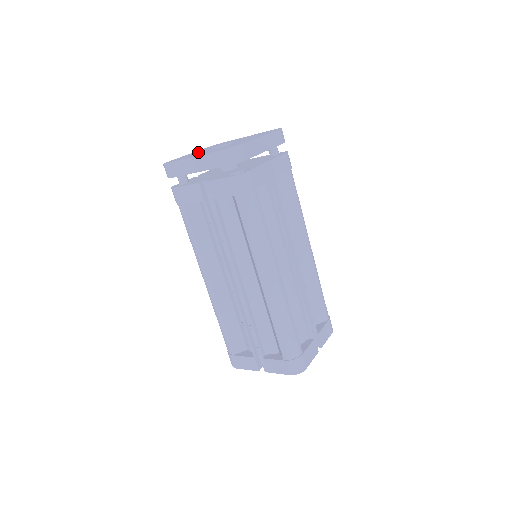
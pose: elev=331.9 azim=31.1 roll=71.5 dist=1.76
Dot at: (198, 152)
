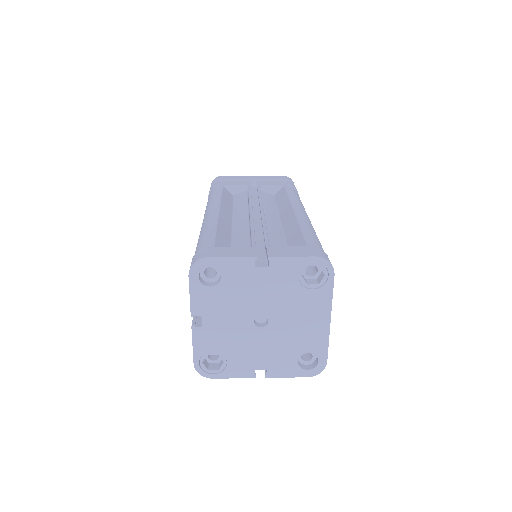
Dot at: occluded
